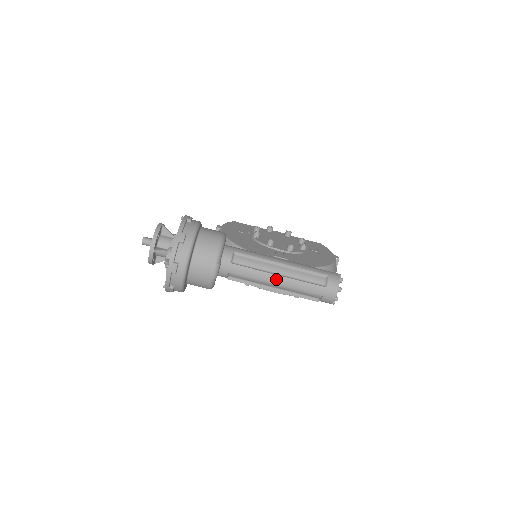
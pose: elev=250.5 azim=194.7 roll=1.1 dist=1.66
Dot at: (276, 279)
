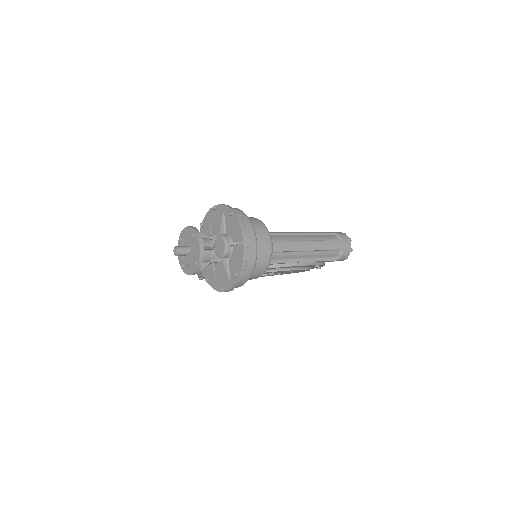
Dot at: (308, 245)
